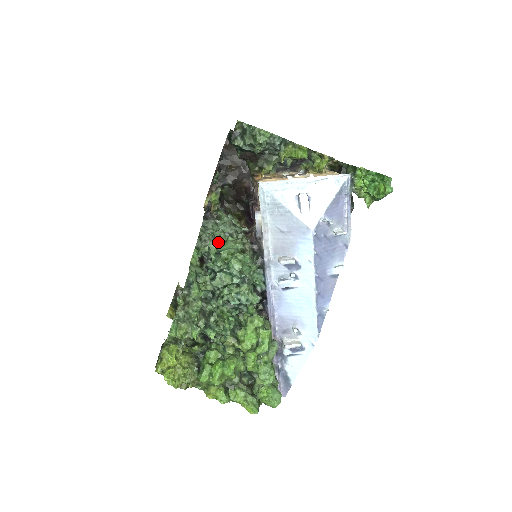
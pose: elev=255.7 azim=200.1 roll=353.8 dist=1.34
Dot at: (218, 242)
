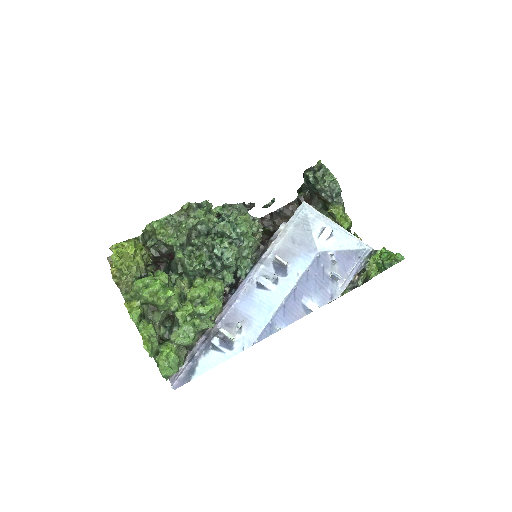
Dot at: (241, 216)
